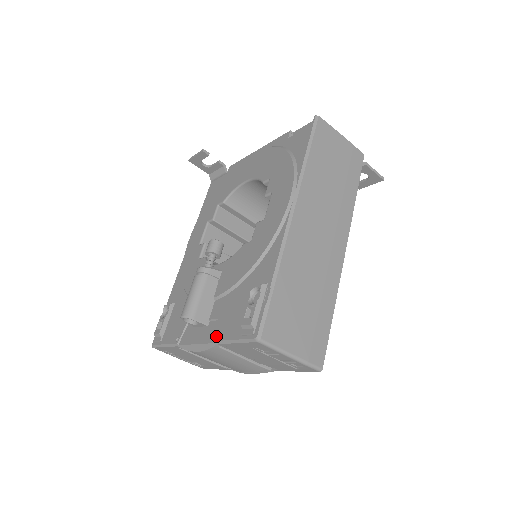
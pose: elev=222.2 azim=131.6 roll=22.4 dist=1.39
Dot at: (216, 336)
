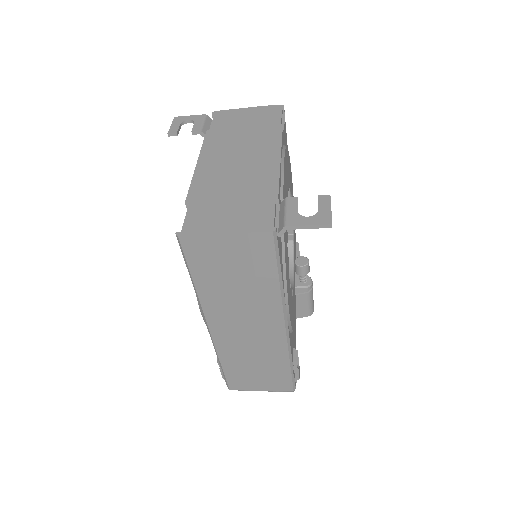
Dot at: occluded
